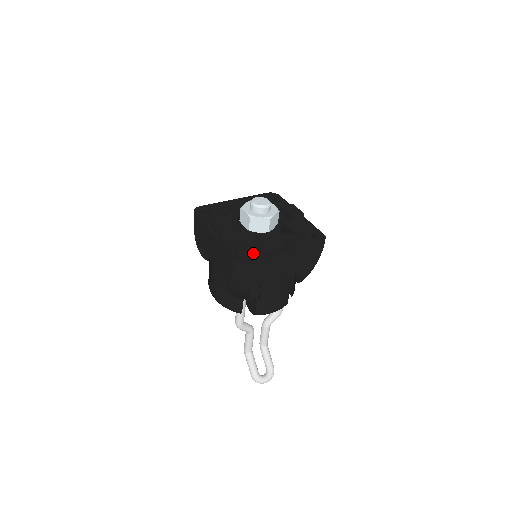
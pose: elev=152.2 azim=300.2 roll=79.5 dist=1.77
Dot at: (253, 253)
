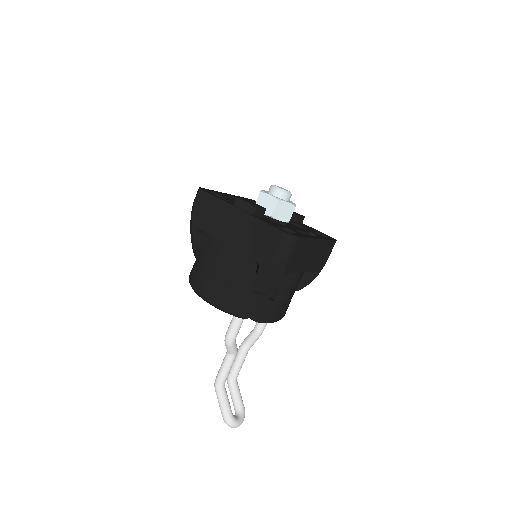
Dot at: occluded
